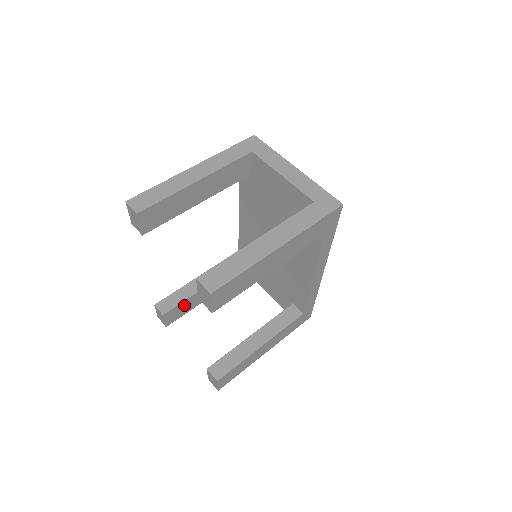
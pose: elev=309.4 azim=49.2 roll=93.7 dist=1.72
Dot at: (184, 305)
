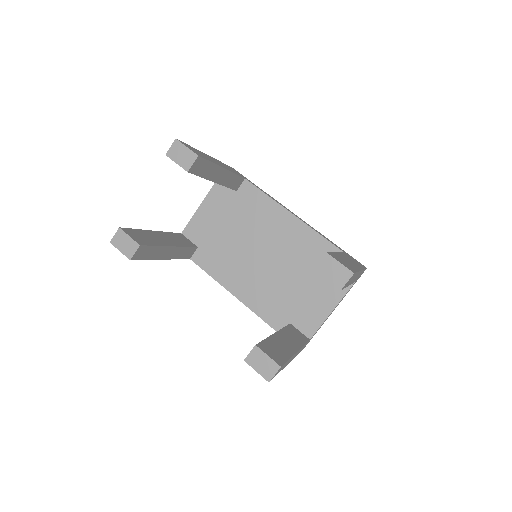
Dot at: (272, 346)
